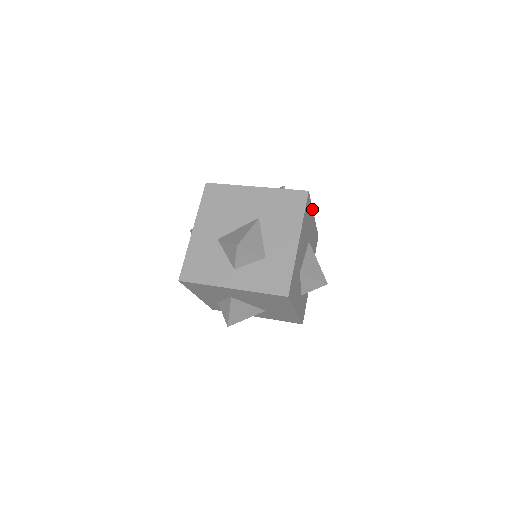
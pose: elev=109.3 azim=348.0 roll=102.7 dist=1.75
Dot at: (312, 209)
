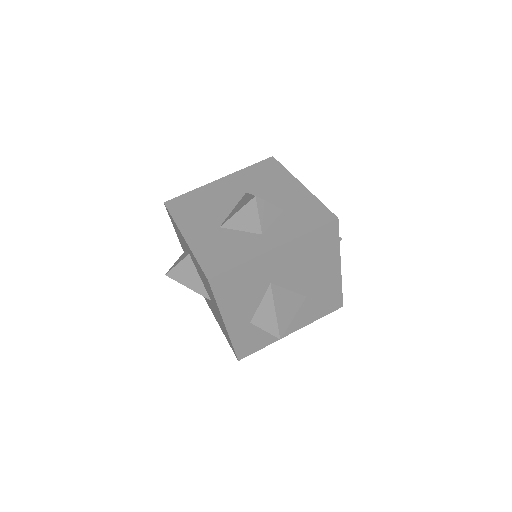
Dot at: occluded
